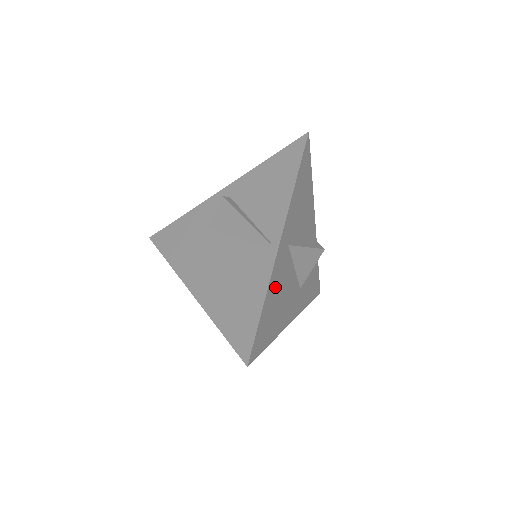
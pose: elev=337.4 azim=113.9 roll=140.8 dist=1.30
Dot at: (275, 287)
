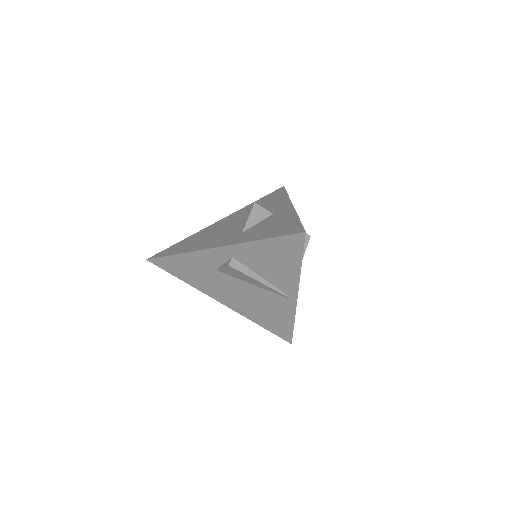
Dot at: occluded
